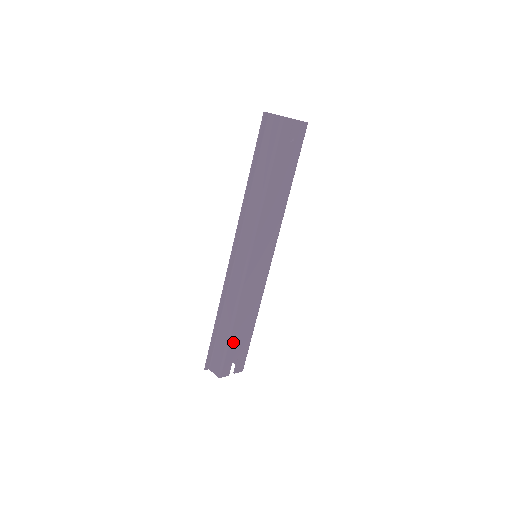
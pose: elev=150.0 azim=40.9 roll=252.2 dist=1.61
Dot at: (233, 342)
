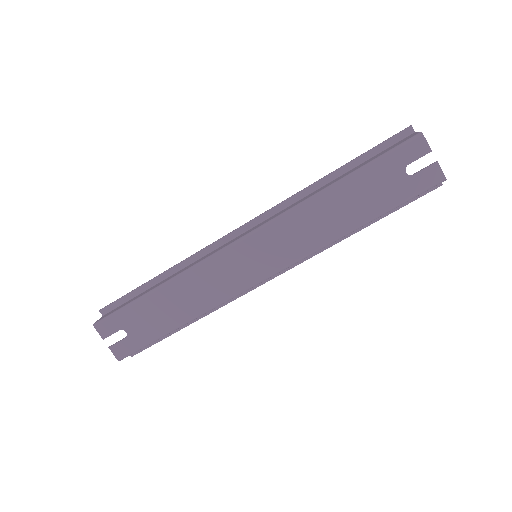
Dot at: (142, 308)
